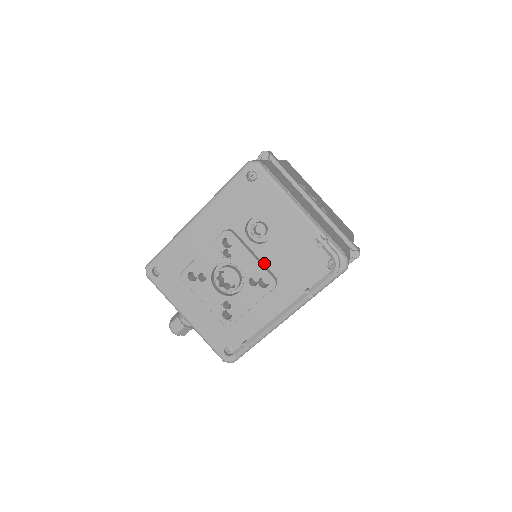
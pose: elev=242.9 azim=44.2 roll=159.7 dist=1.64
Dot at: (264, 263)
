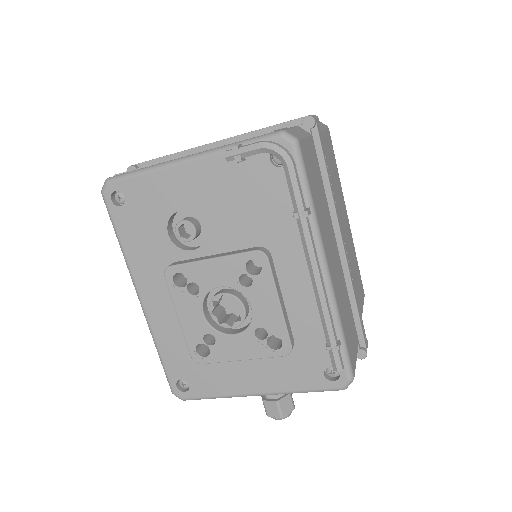
Dot at: (232, 250)
